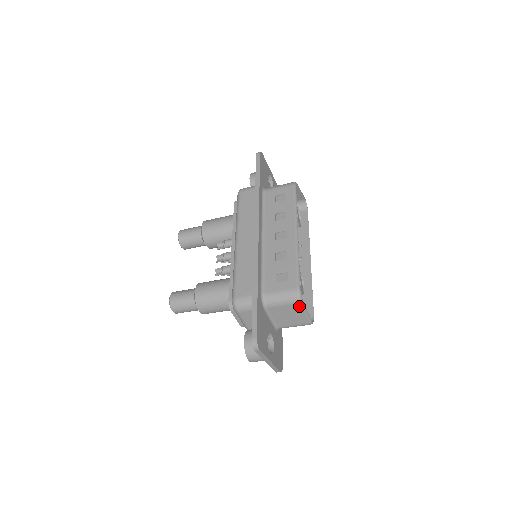
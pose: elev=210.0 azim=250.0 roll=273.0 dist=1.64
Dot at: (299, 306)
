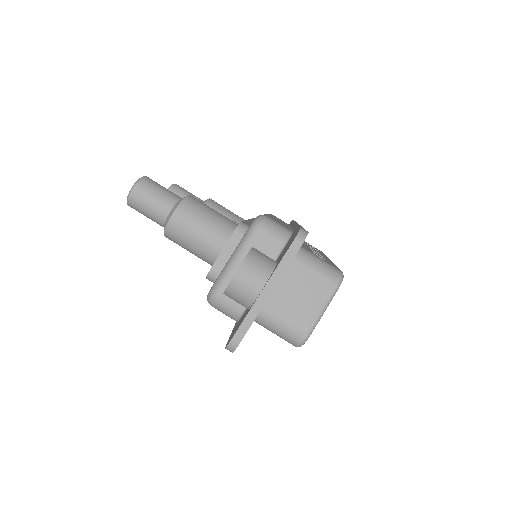
Dot at: (329, 291)
